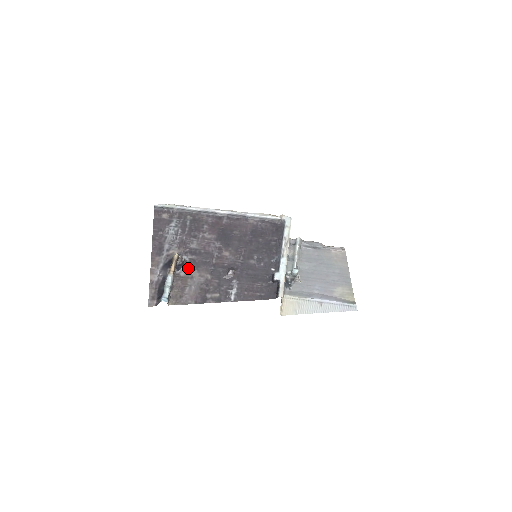
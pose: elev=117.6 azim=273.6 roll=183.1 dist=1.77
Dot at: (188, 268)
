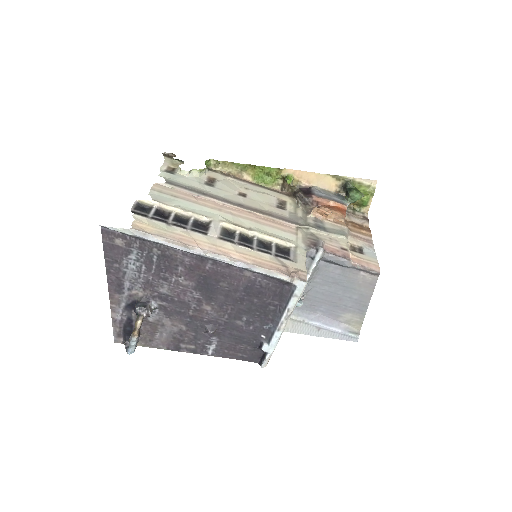
Dot at: (157, 315)
